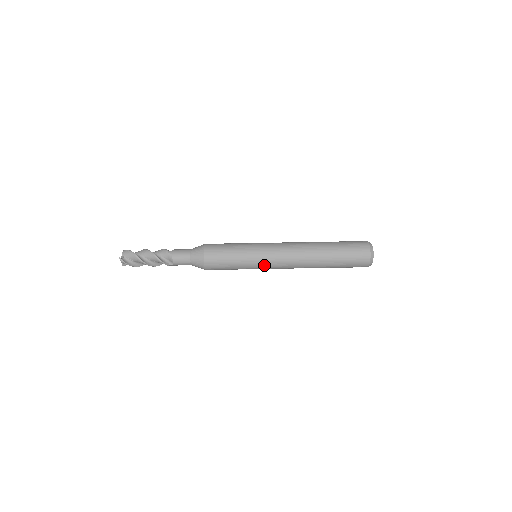
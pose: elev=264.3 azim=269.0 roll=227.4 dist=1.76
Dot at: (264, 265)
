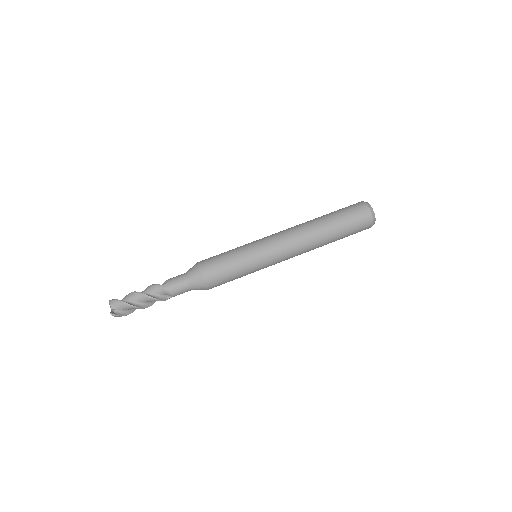
Dot at: (269, 265)
